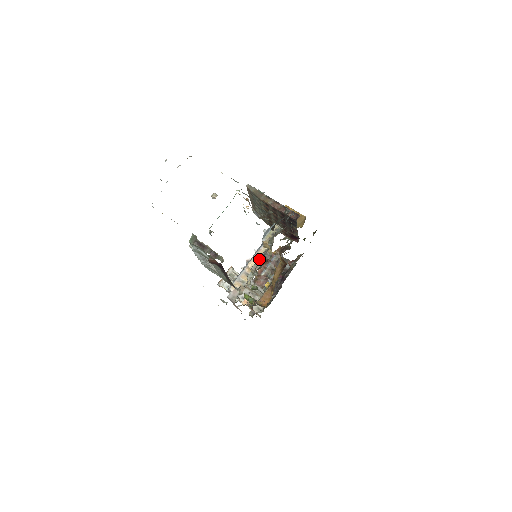
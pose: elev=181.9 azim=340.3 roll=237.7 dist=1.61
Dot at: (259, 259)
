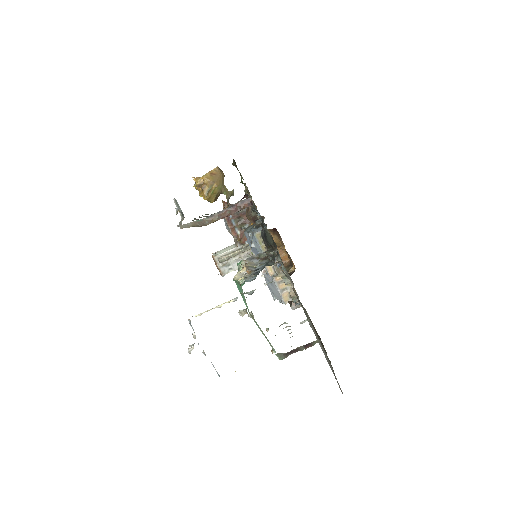
Dot at: occluded
